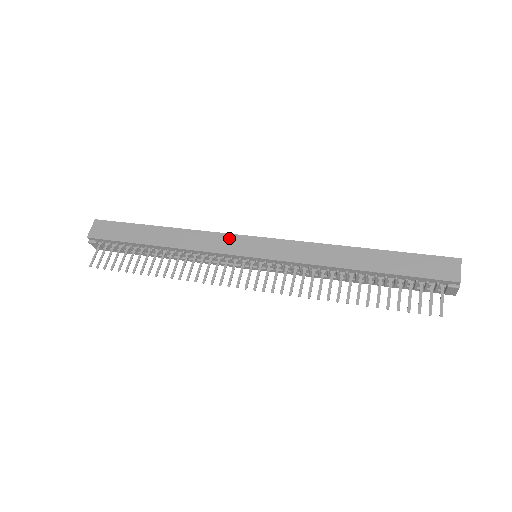
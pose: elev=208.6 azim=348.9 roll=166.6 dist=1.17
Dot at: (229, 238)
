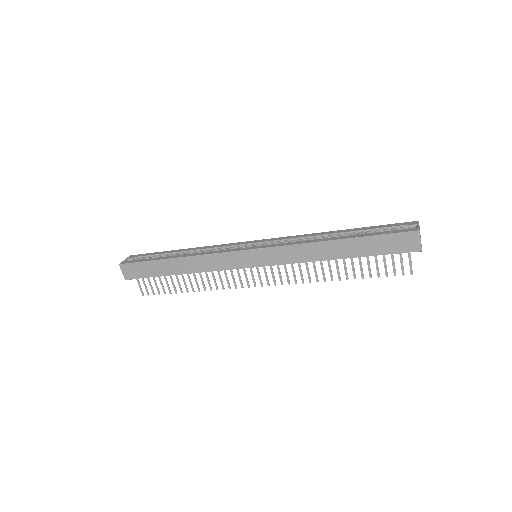
Dot at: (229, 256)
